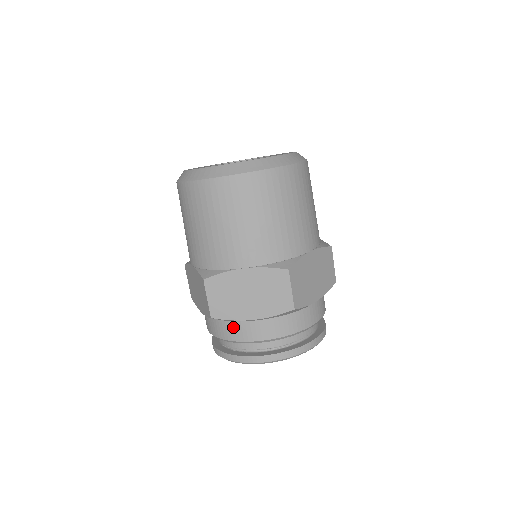
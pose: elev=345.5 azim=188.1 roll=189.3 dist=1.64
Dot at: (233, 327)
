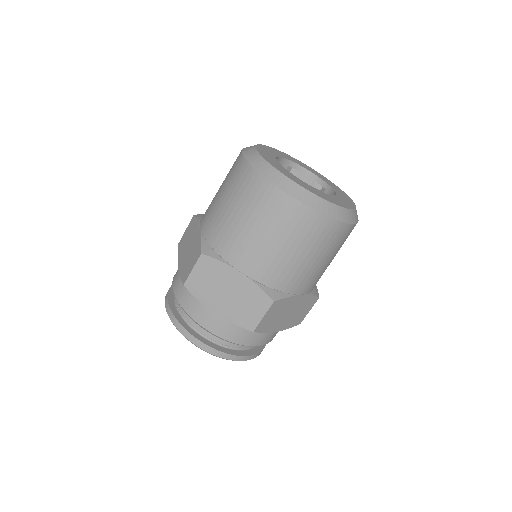
Dot at: (195, 303)
